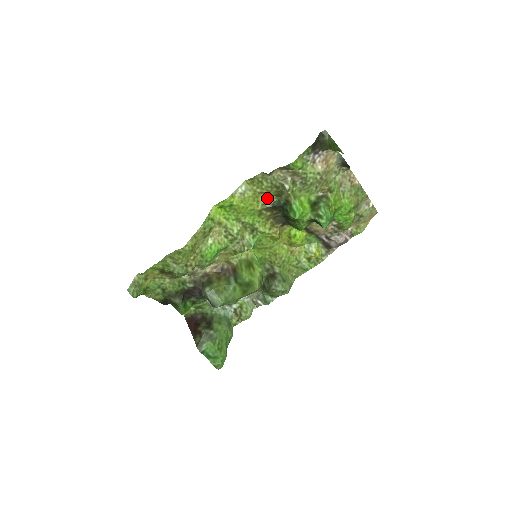
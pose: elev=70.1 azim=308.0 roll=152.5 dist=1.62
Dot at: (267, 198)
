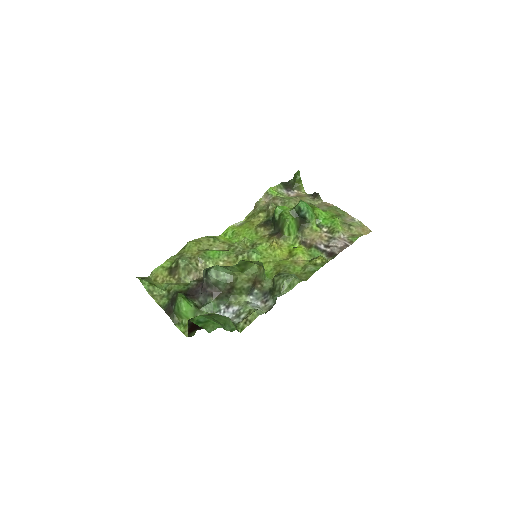
Dot at: (260, 221)
